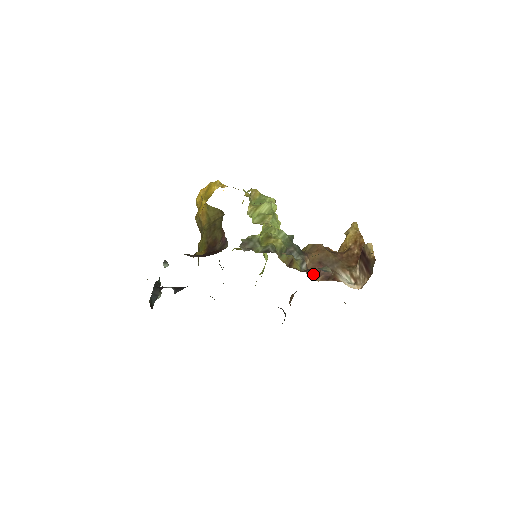
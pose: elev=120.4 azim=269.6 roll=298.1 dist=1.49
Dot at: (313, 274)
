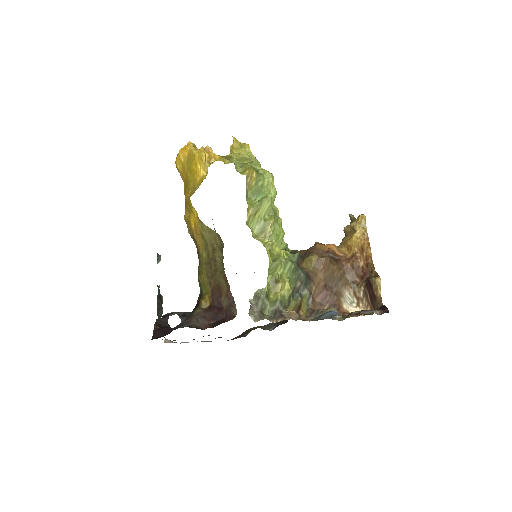
Dot at: (318, 304)
